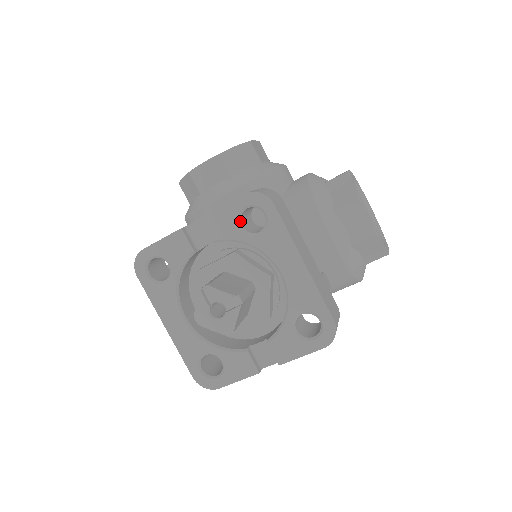
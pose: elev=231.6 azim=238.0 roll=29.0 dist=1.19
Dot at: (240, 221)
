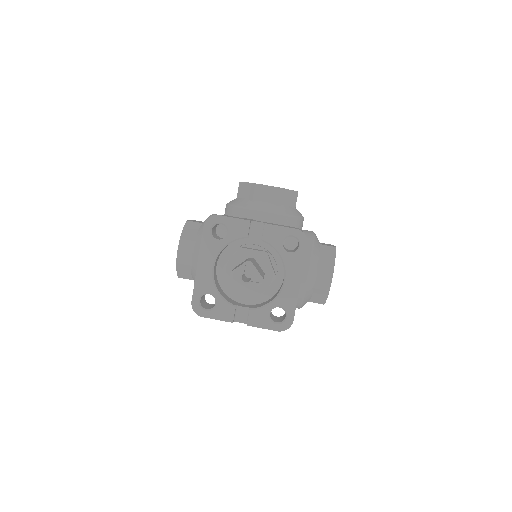
Dot at: occluded
